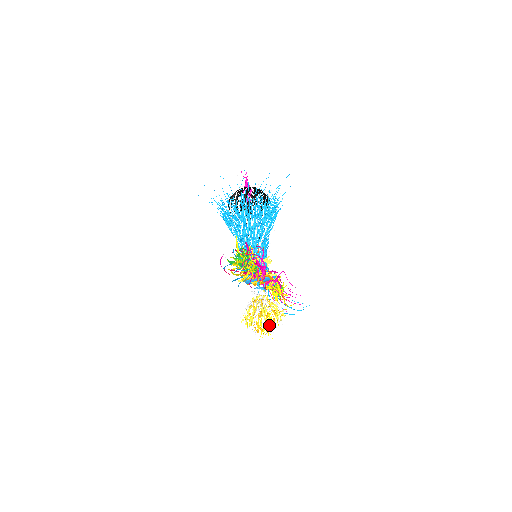
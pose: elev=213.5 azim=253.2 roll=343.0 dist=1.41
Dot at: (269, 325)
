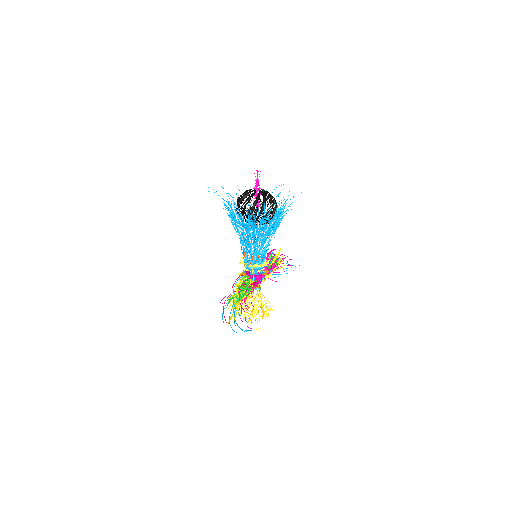
Dot at: occluded
